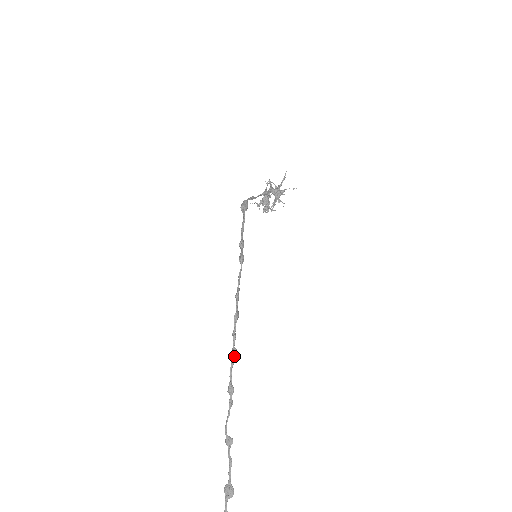
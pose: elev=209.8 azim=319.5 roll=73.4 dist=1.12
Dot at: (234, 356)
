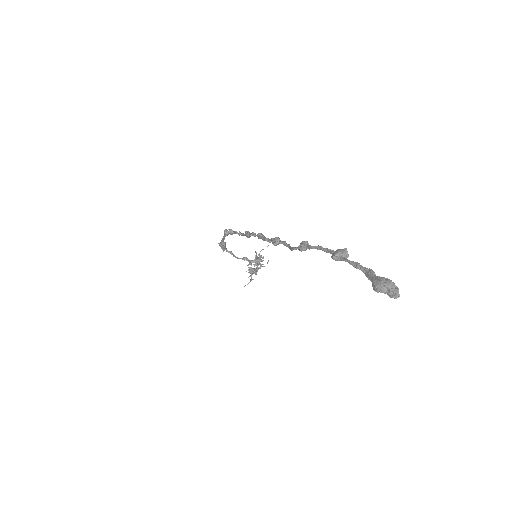
Dot at: (261, 234)
